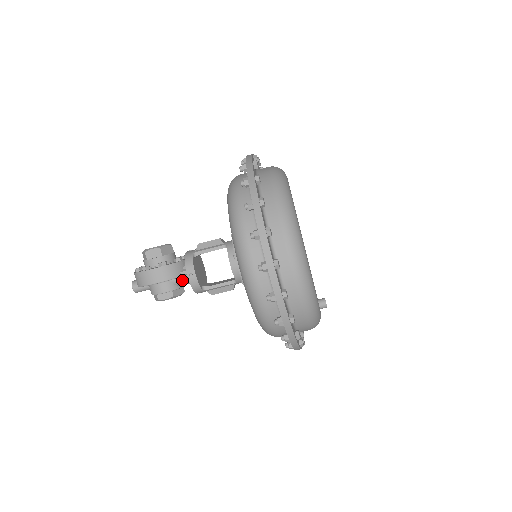
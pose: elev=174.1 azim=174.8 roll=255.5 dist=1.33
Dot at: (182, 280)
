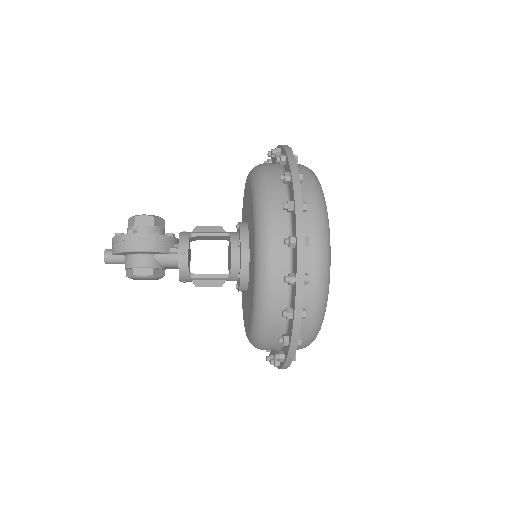
Dot at: (169, 258)
